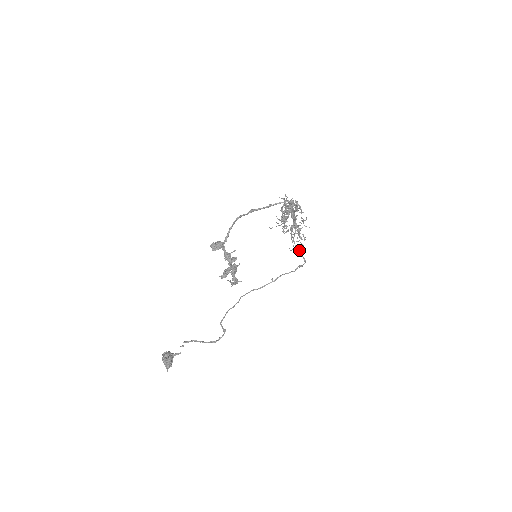
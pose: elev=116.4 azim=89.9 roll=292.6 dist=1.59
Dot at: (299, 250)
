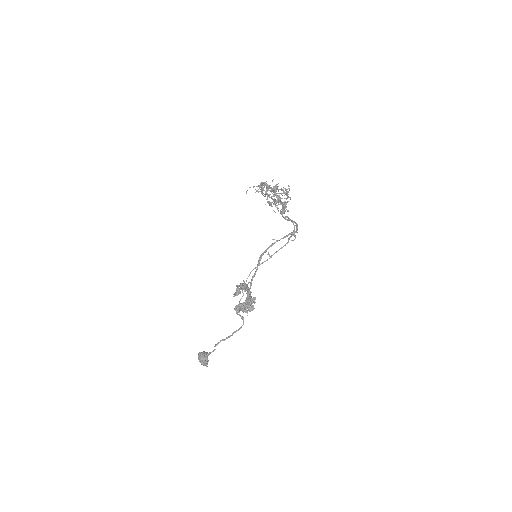
Dot at: occluded
